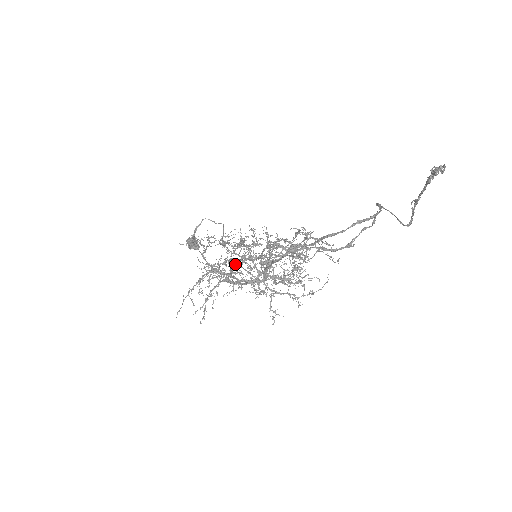
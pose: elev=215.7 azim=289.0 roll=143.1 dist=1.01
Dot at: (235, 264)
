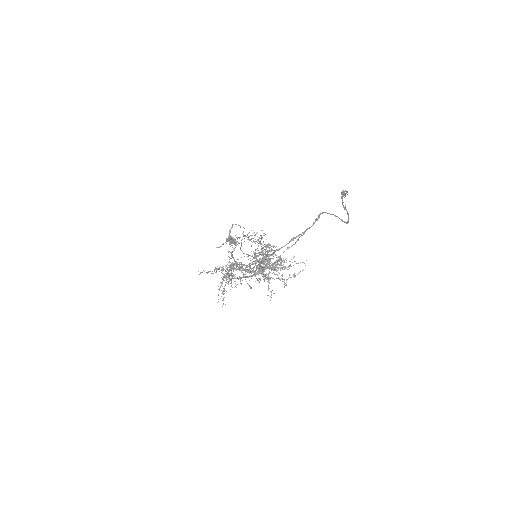
Dot at: occluded
